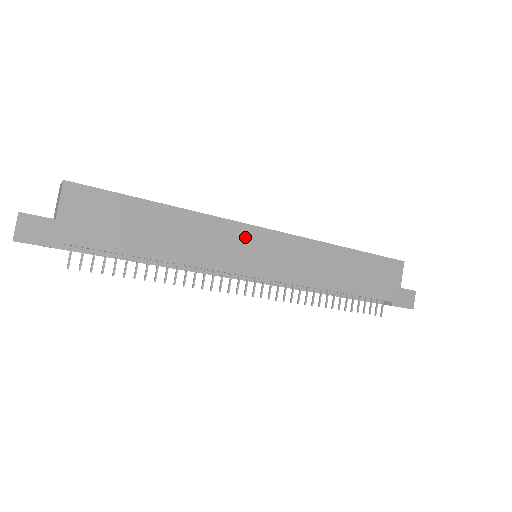
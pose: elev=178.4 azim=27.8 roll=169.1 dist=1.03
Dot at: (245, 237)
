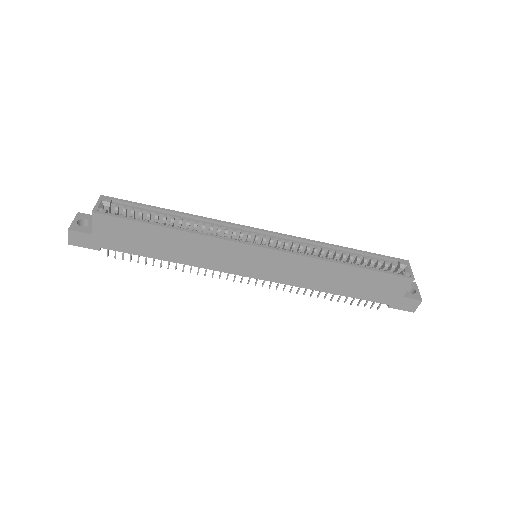
Dot at: (239, 251)
